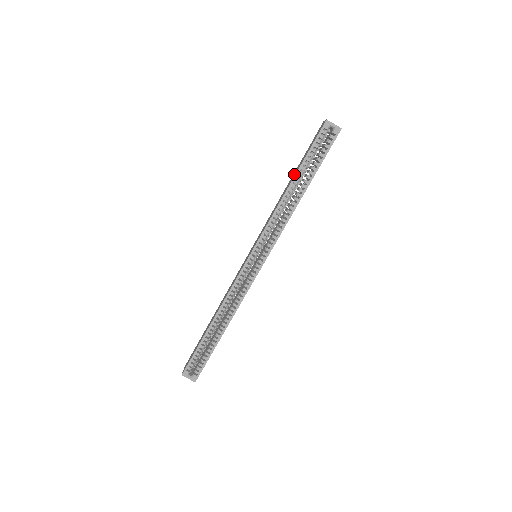
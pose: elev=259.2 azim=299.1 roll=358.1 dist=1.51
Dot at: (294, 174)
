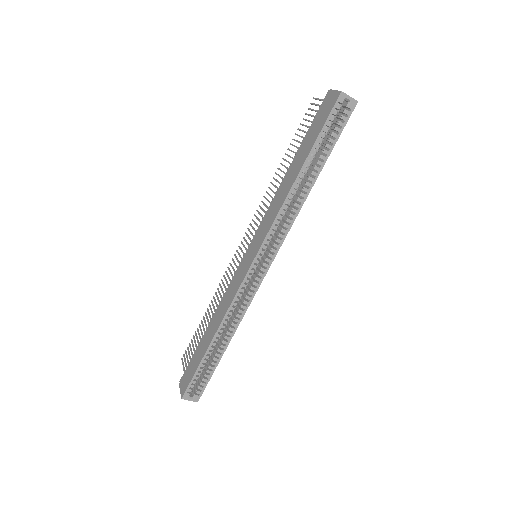
Dot at: (300, 159)
